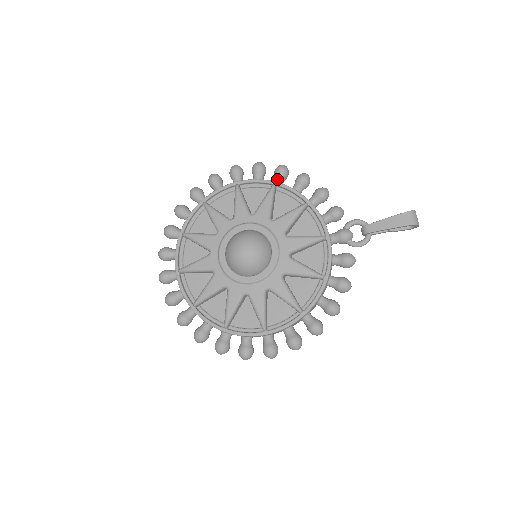
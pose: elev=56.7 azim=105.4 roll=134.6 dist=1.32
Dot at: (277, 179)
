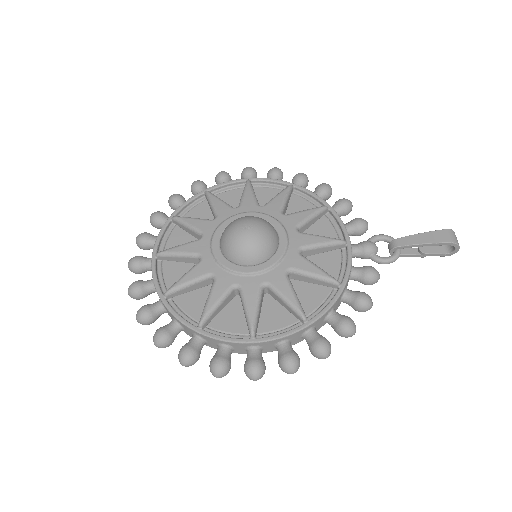
Dot at: occluded
